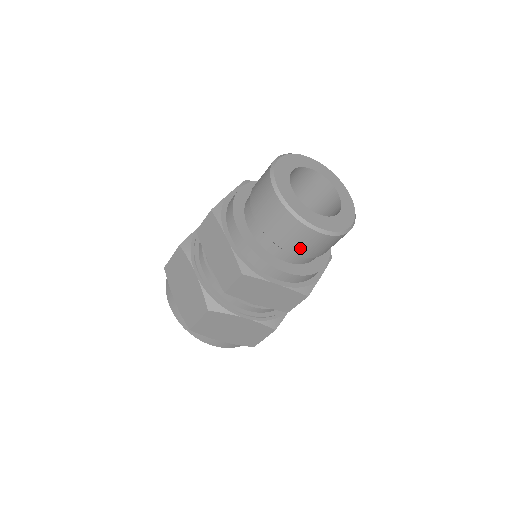
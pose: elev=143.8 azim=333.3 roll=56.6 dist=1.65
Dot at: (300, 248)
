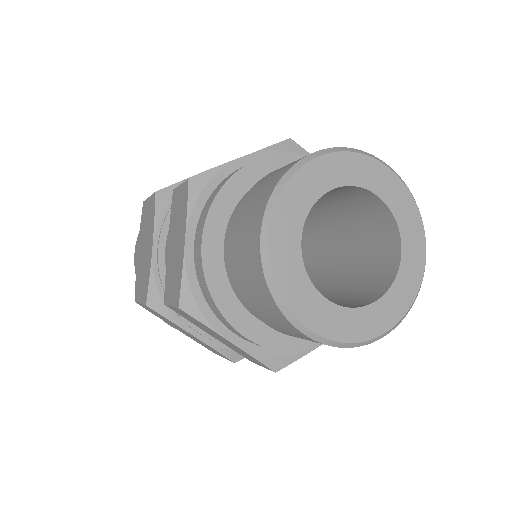
Dot at: (275, 325)
